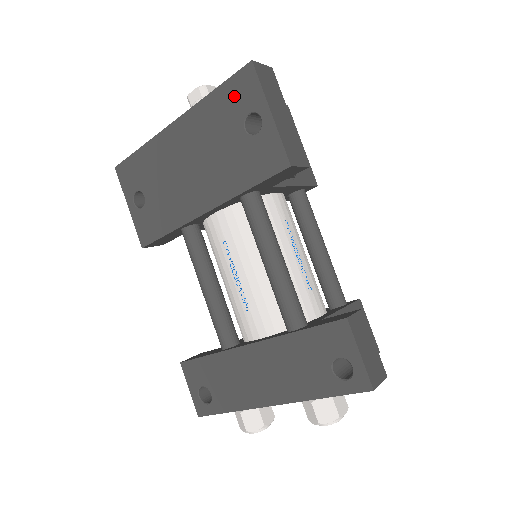
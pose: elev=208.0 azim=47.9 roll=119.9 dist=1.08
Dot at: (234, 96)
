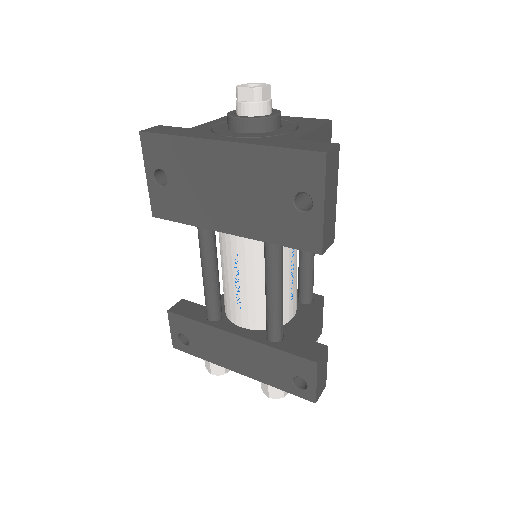
Dot at: (295, 168)
